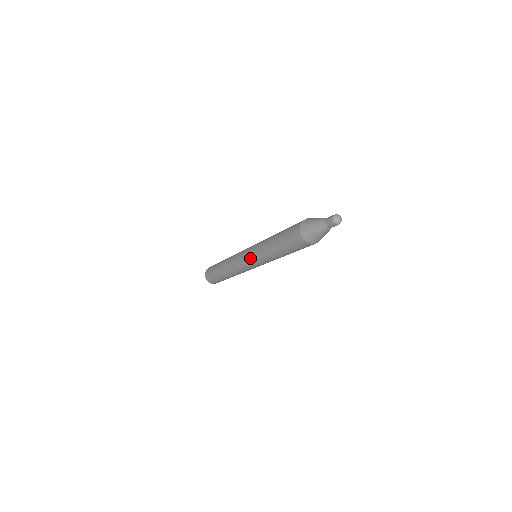
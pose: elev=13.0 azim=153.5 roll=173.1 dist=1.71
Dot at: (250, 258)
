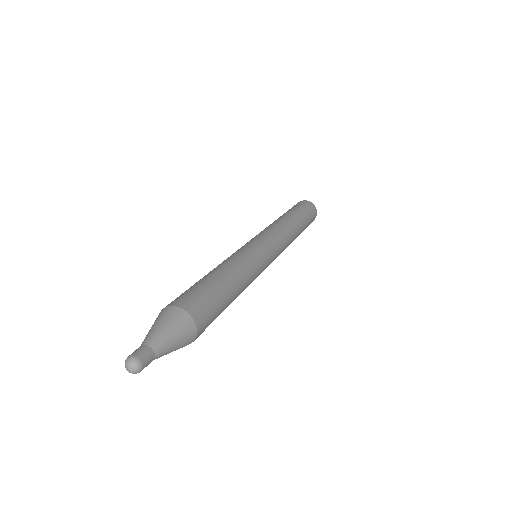
Dot at: occluded
